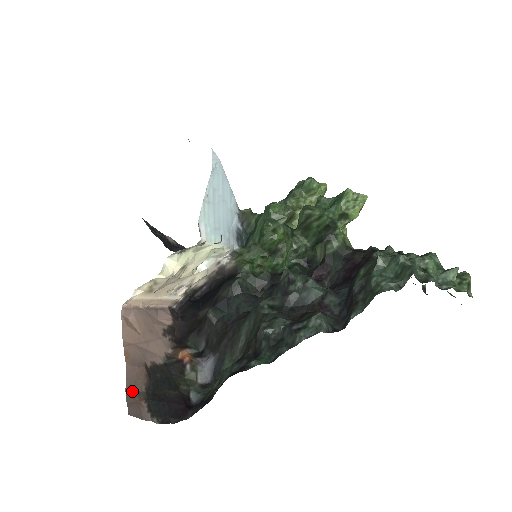
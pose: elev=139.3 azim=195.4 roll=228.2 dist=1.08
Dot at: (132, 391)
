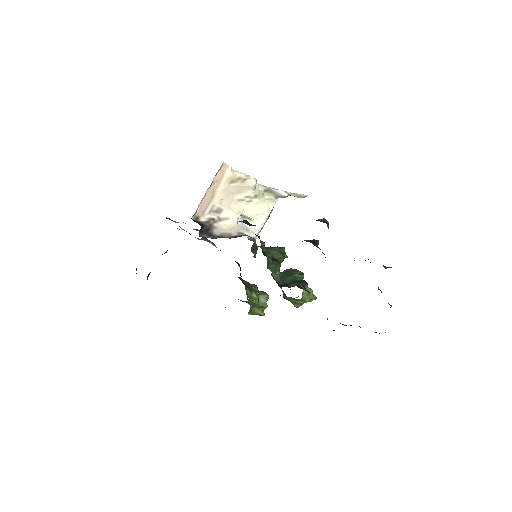
Dot at: occluded
